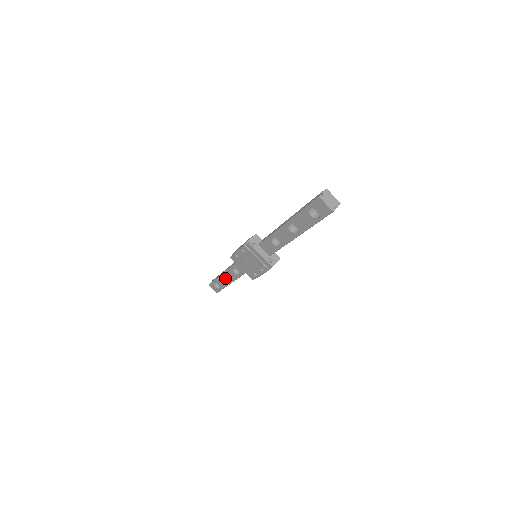
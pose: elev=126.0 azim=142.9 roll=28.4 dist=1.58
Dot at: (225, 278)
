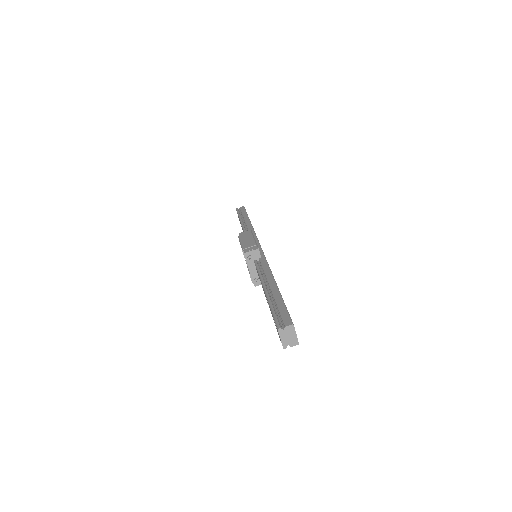
Dot at: occluded
